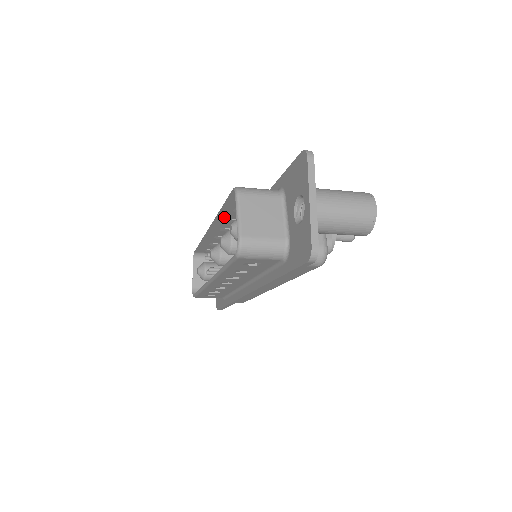
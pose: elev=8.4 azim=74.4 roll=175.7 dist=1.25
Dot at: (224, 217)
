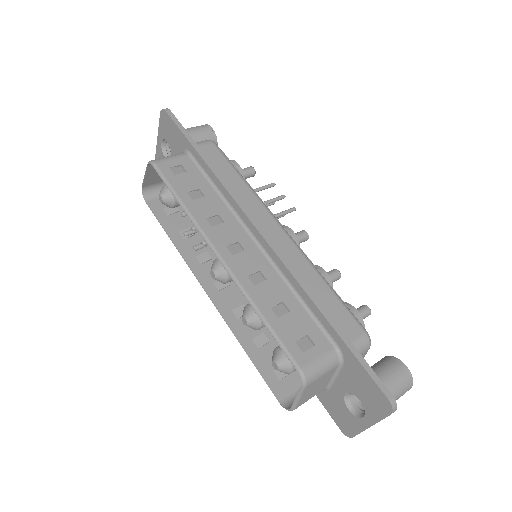
Dot at: (251, 291)
